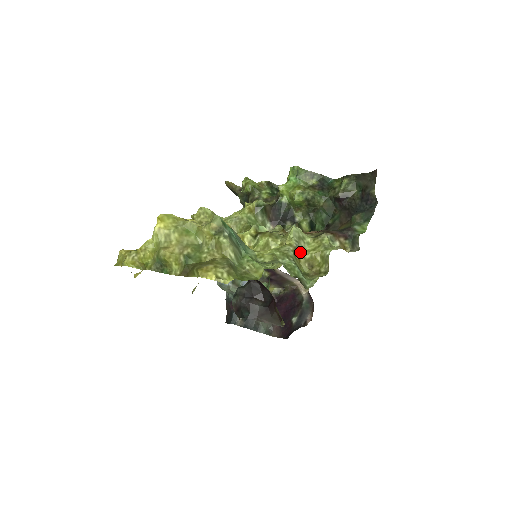
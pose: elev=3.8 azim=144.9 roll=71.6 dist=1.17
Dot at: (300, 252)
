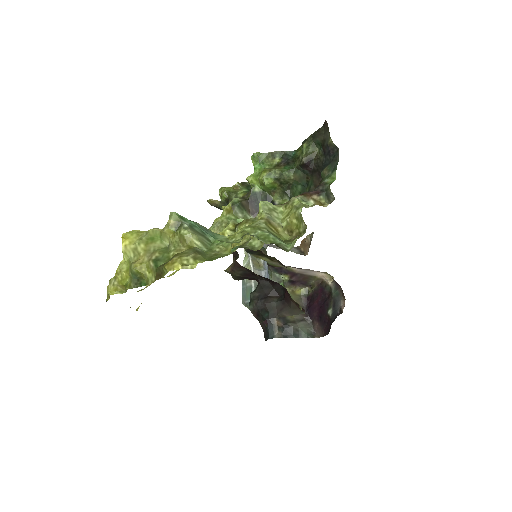
Dot at: (275, 223)
